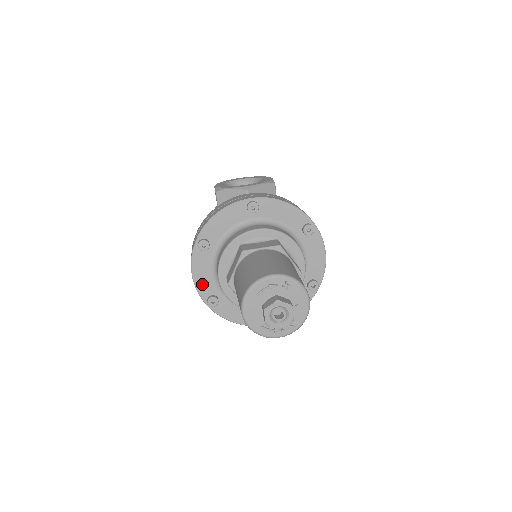
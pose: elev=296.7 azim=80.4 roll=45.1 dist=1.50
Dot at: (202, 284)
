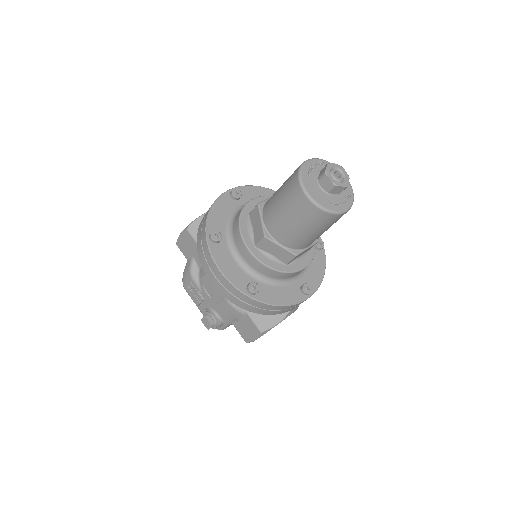
Dot at: (234, 277)
